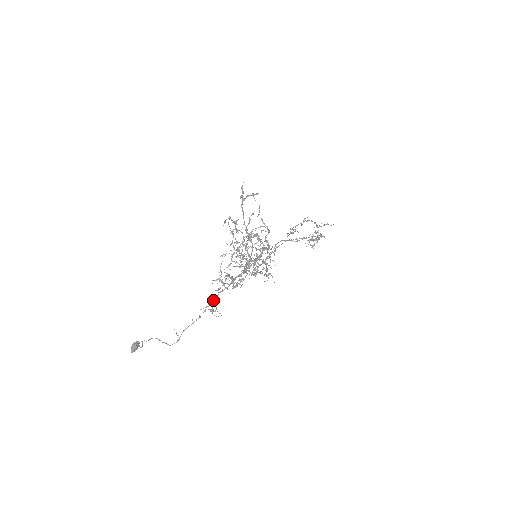
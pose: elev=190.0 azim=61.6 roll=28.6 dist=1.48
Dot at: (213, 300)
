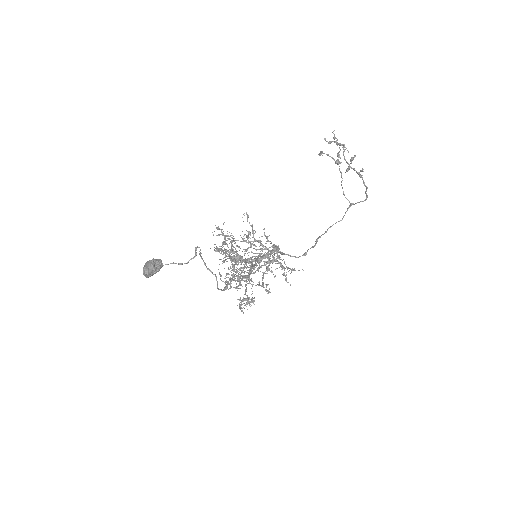
Dot at: (252, 262)
